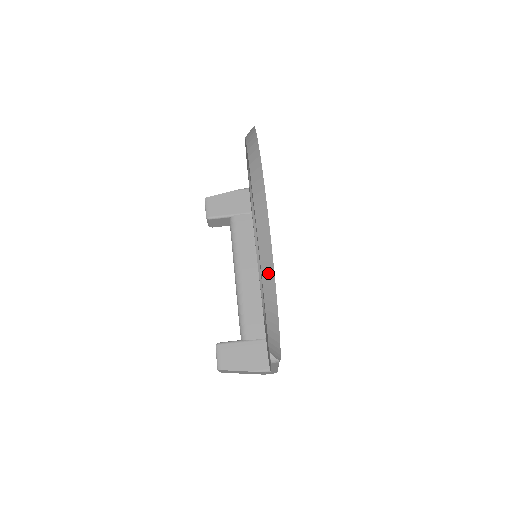
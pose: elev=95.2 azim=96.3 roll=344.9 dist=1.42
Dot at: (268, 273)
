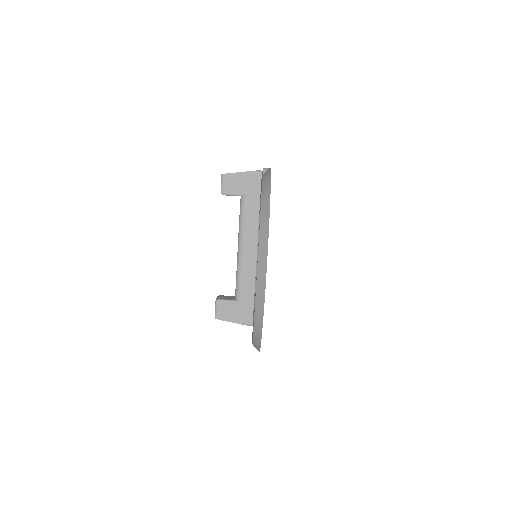
Dot at: (258, 327)
